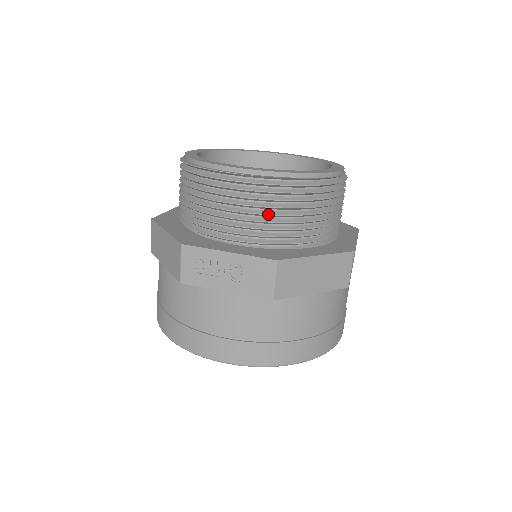
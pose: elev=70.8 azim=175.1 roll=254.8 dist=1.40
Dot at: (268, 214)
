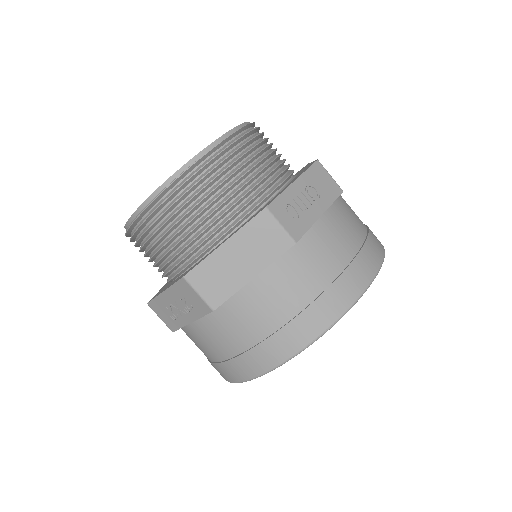
Dot at: (270, 152)
